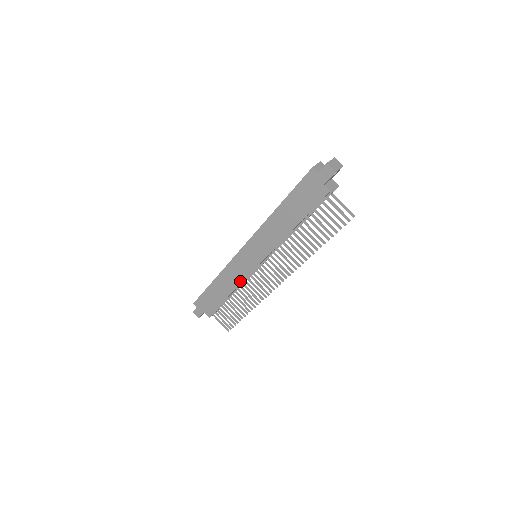
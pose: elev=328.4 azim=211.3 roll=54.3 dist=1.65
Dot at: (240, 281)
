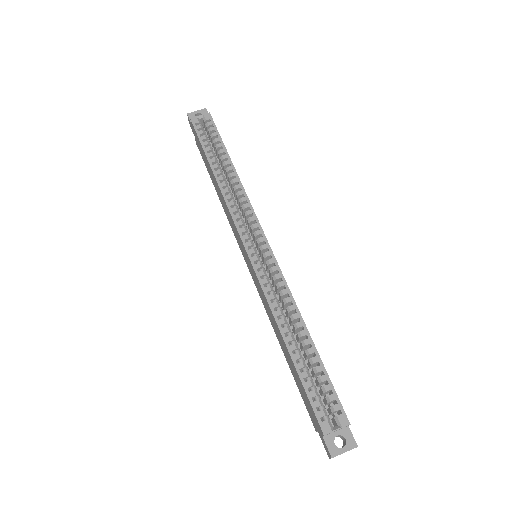
Dot at: (230, 223)
